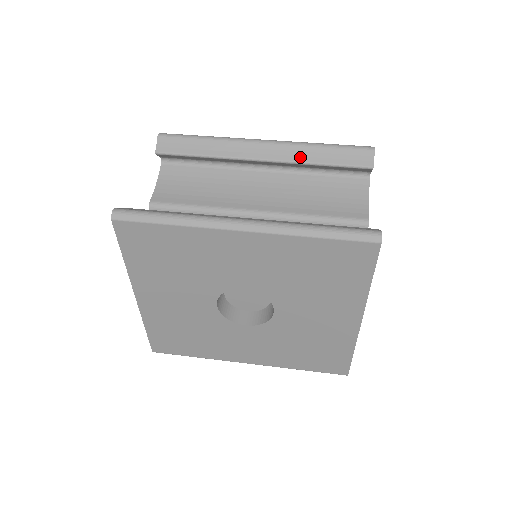
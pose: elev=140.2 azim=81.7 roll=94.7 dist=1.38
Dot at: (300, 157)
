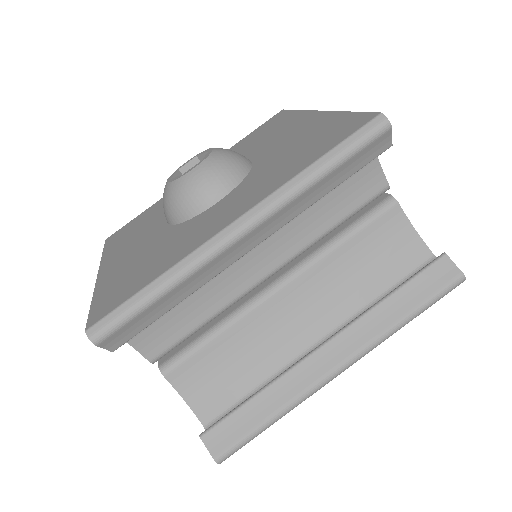
Dot at: (300, 208)
